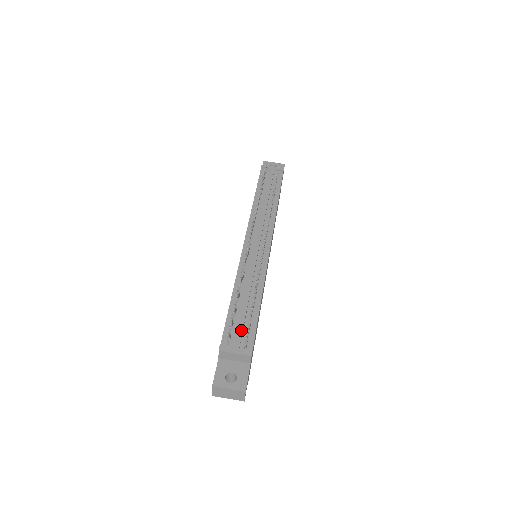
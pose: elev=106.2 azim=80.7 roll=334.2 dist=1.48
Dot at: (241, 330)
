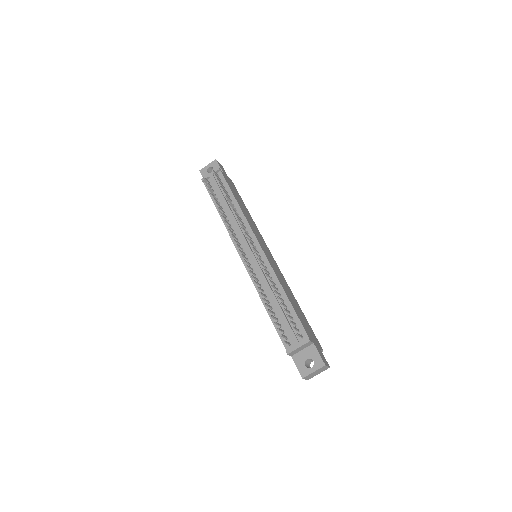
Dot at: (290, 328)
